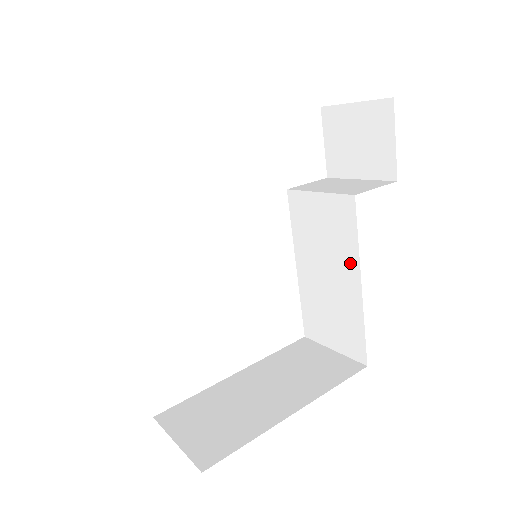
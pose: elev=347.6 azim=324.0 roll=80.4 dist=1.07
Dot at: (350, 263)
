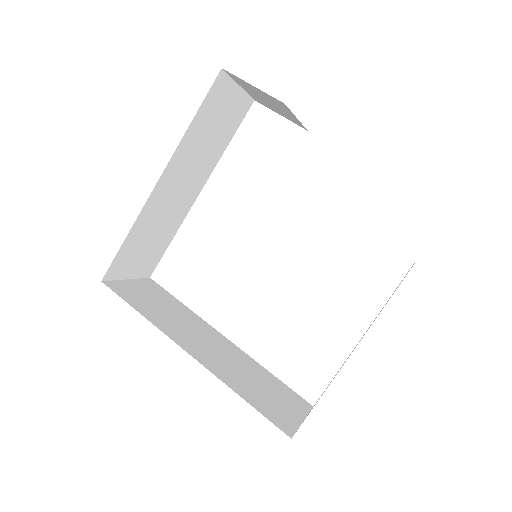
Dot at: occluded
